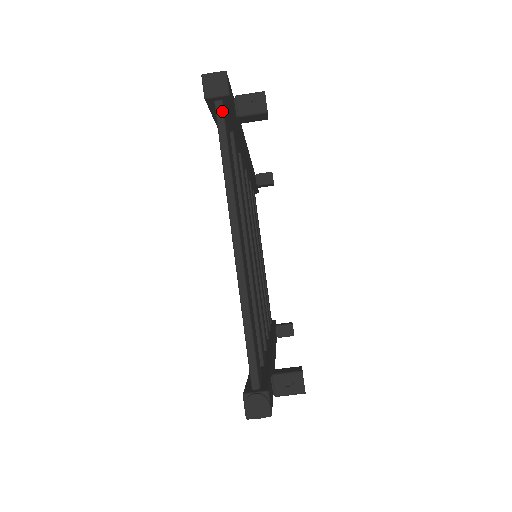
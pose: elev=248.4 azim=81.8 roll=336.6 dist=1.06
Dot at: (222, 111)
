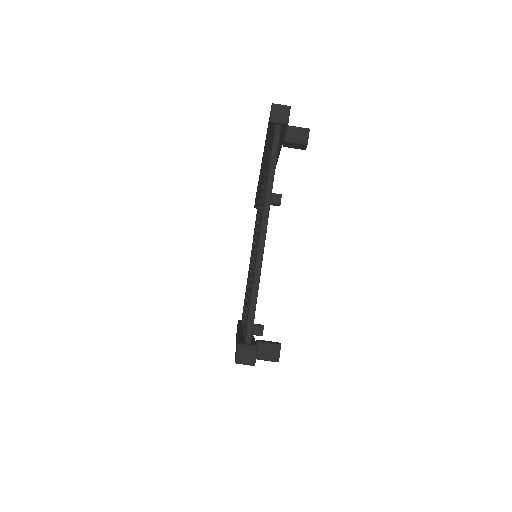
Dot at: (279, 134)
